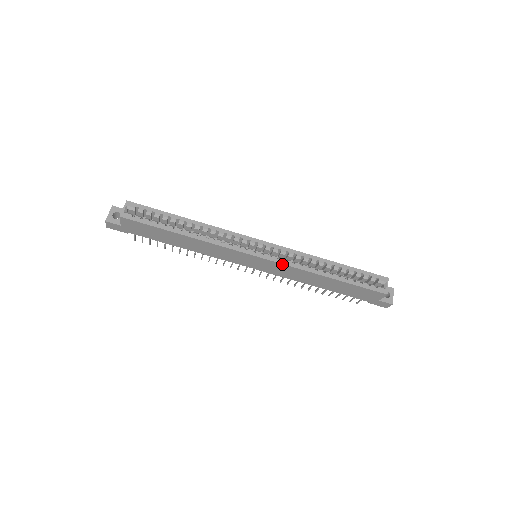
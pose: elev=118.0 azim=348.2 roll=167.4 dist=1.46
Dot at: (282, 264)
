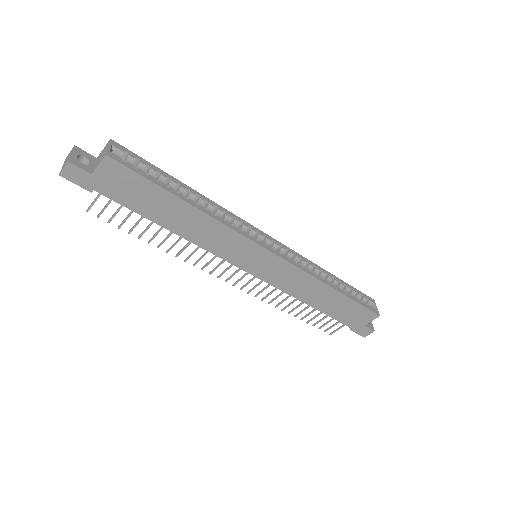
Dot at: (294, 266)
